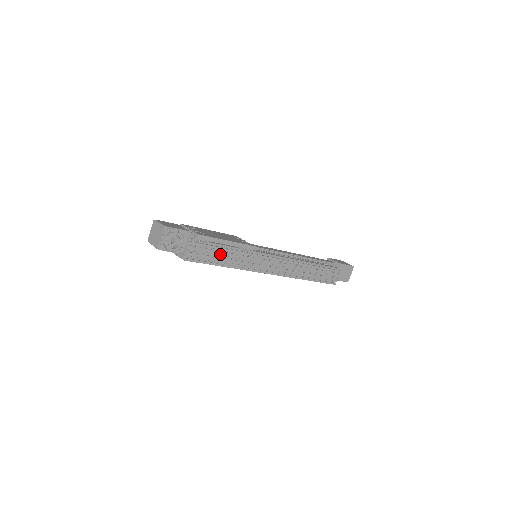
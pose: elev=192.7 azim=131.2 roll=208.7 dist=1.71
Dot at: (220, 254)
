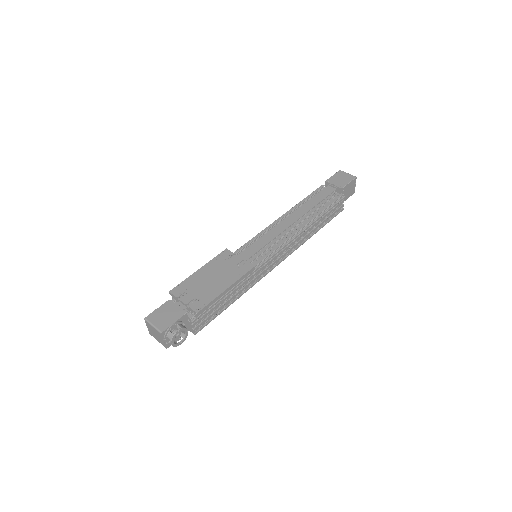
Dot at: (224, 300)
